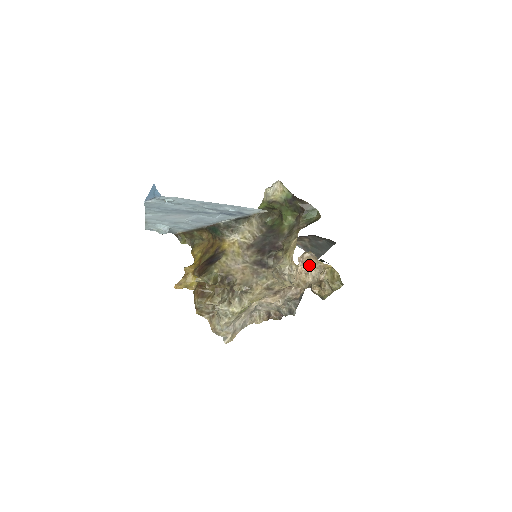
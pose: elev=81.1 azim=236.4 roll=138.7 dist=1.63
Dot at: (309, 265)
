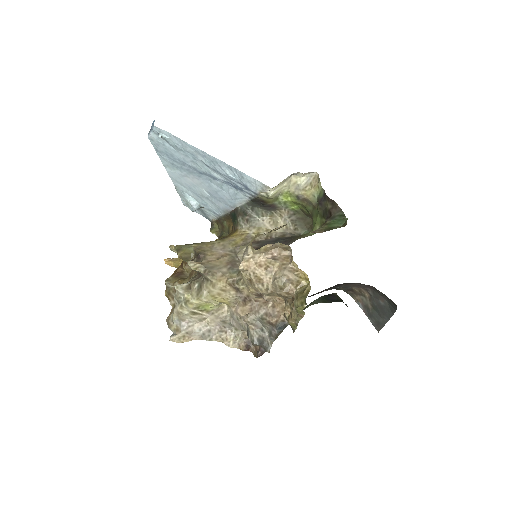
Dot at: (278, 262)
